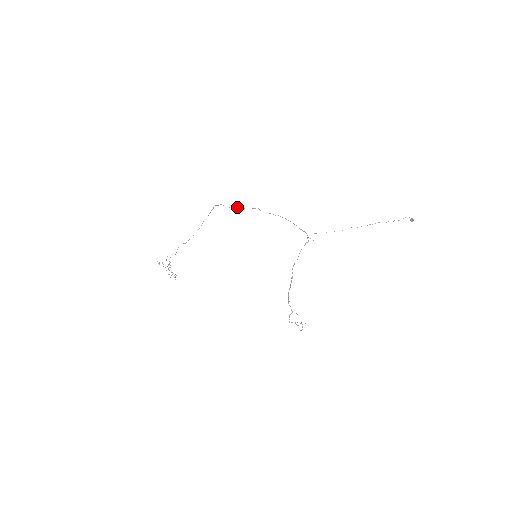
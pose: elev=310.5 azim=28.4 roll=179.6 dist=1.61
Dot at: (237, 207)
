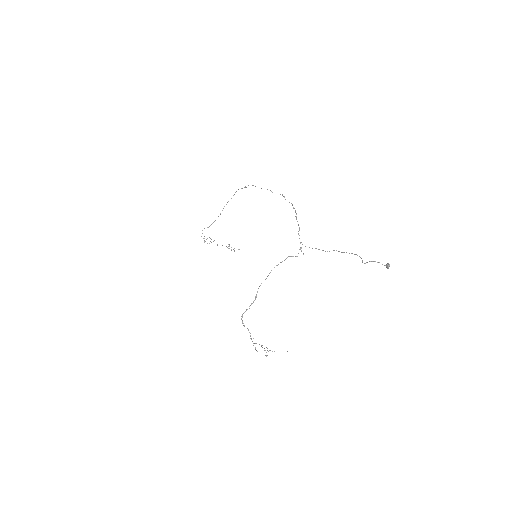
Dot at: occluded
